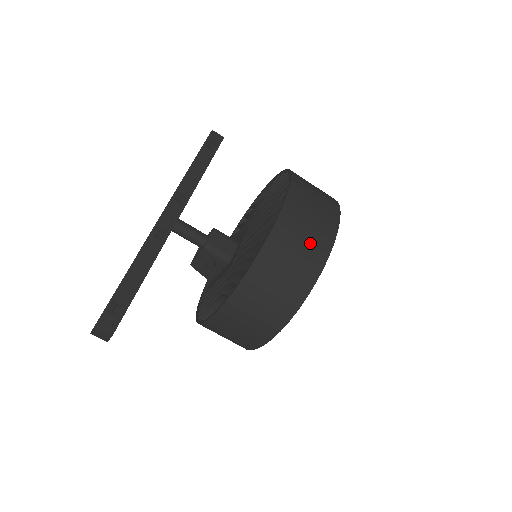
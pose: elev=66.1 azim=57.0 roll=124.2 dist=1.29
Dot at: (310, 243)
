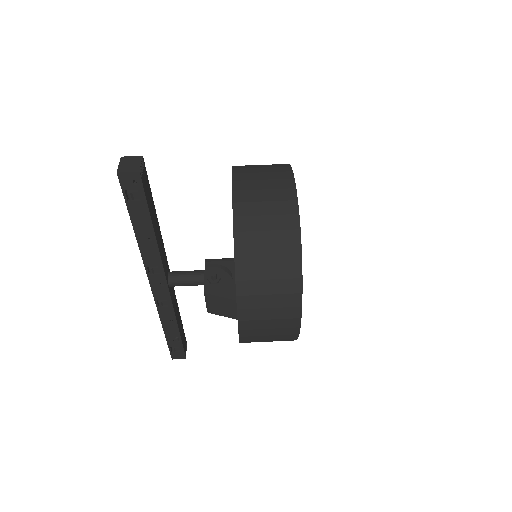
Dot at: occluded
